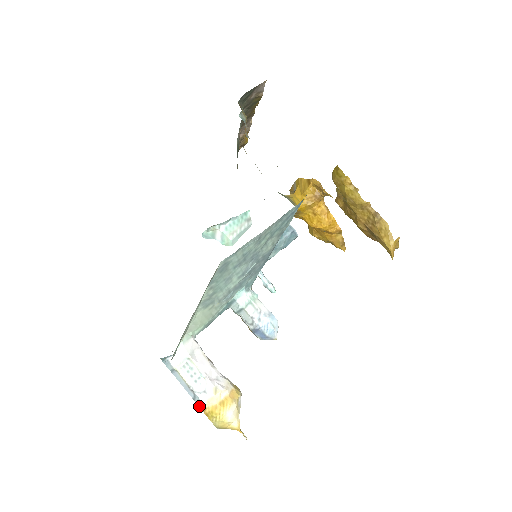
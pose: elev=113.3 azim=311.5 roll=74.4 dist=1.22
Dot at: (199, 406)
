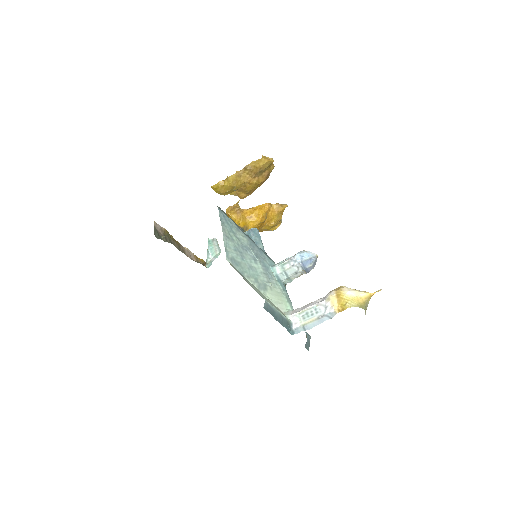
Dot at: (335, 314)
